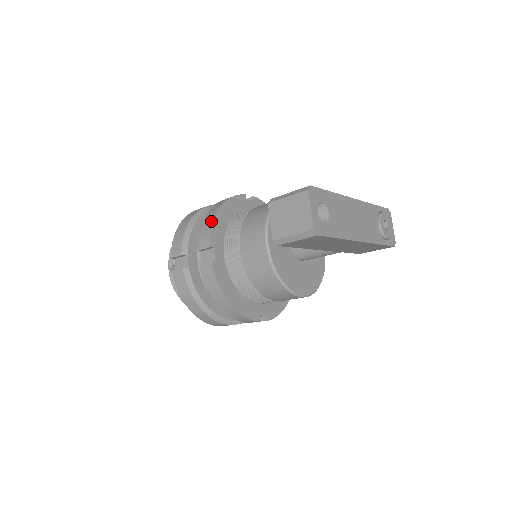
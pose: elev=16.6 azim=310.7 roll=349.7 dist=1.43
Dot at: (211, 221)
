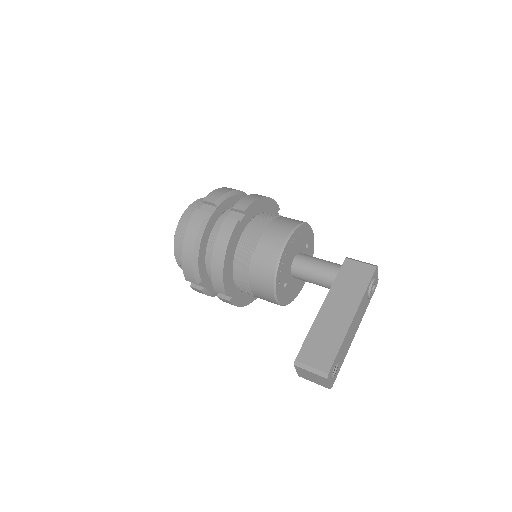
Dot at: (221, 276)
